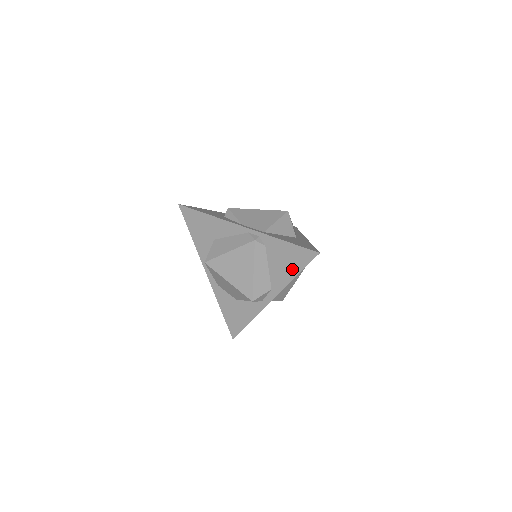
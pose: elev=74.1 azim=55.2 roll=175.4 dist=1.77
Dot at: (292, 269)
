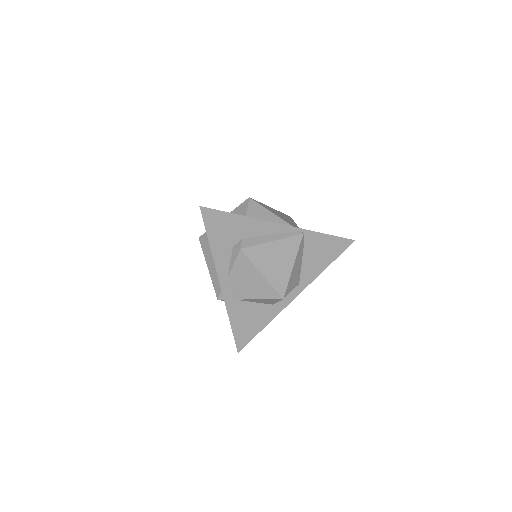
Dot at: occluded
